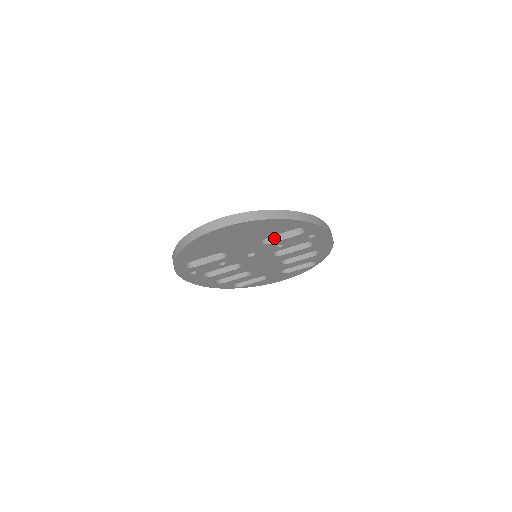
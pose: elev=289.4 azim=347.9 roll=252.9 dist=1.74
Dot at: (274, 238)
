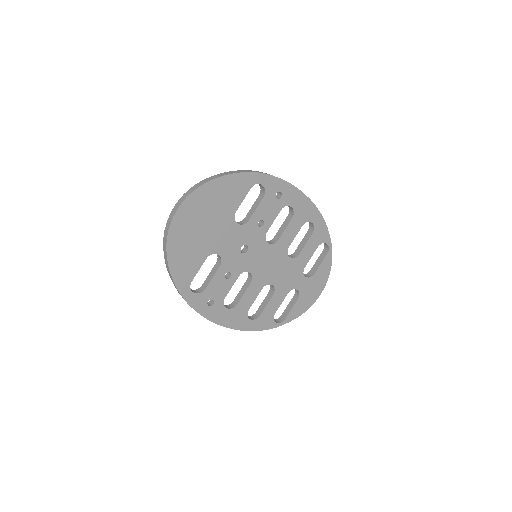
Dot at: (248, 217)
